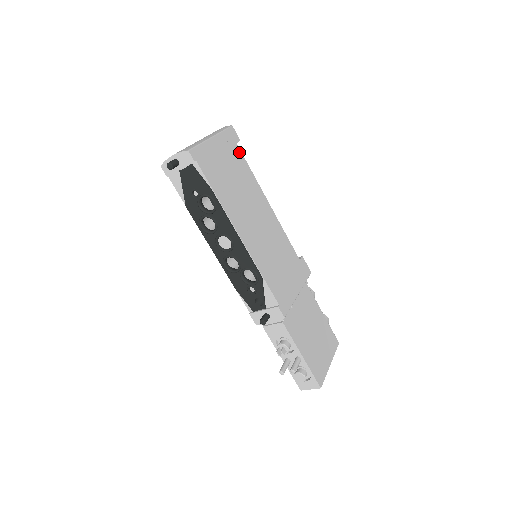
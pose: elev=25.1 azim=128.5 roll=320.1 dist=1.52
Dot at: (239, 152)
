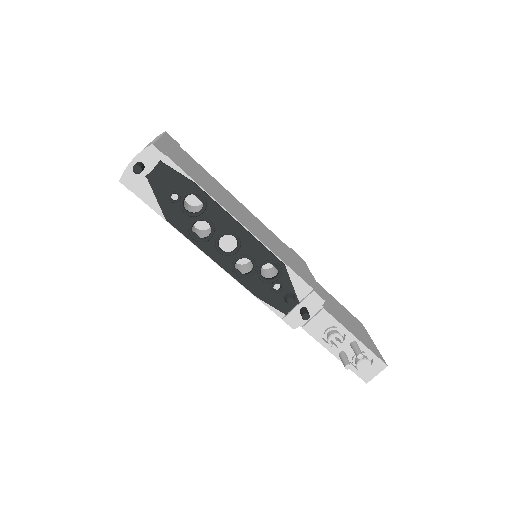
Dot at: (187, 154)
